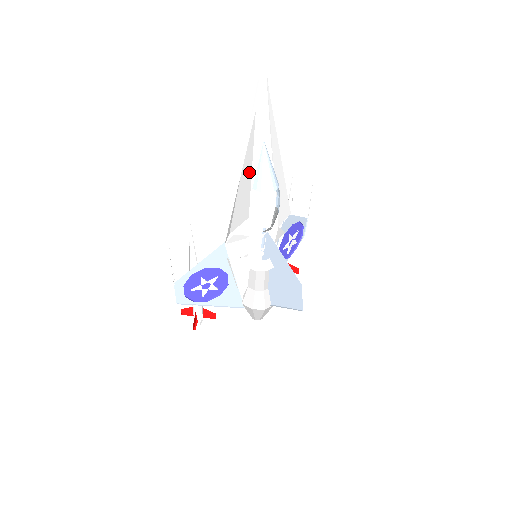
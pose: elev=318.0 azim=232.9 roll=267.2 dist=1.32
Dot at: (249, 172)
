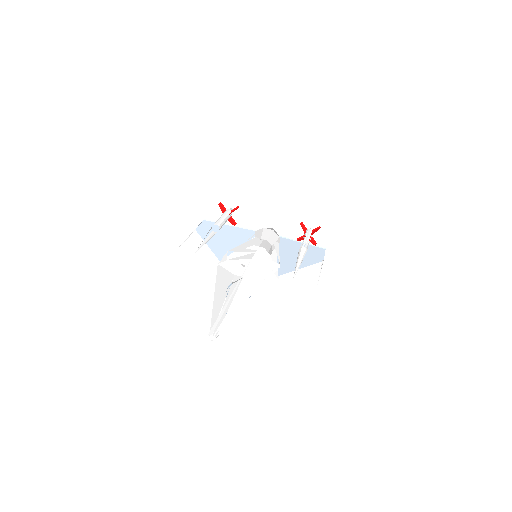
Dot at: occluded
